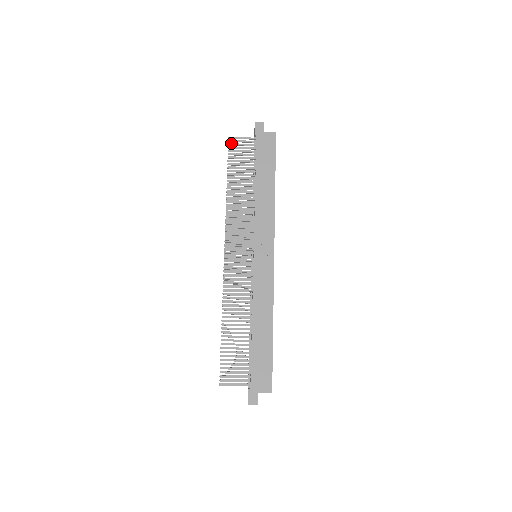
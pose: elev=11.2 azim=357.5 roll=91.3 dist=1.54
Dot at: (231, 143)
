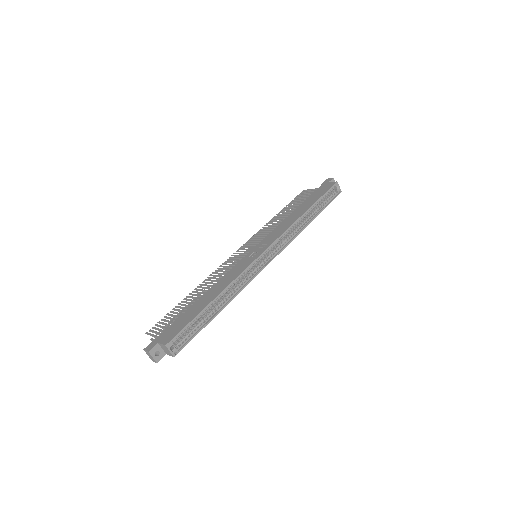
Dot at: (302, 193)
